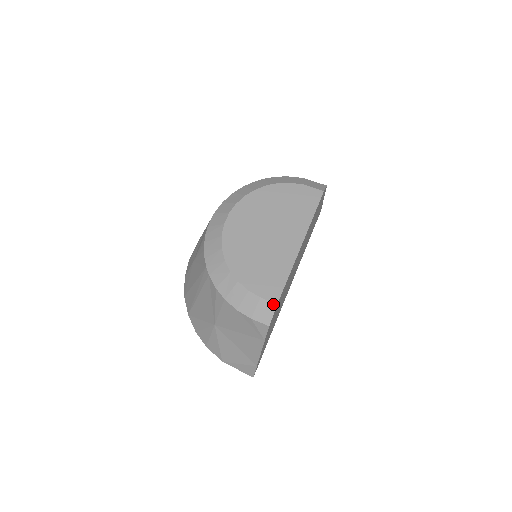
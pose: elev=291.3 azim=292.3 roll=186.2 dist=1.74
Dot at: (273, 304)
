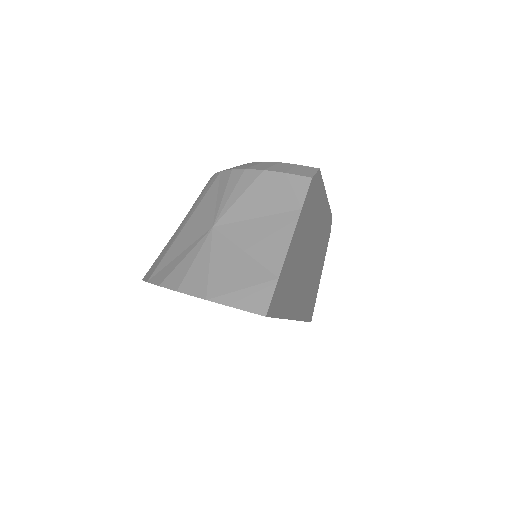
Dot at: (314, 168)
